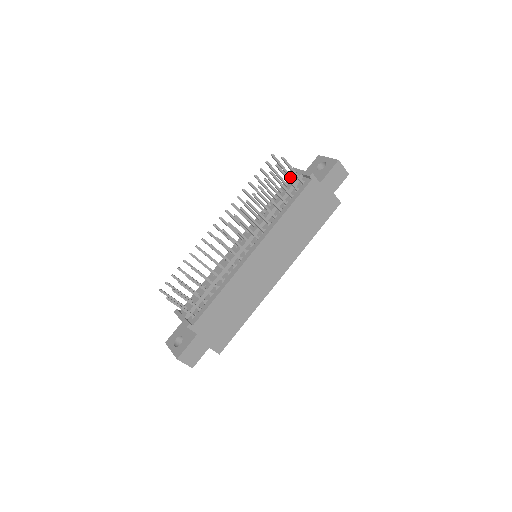
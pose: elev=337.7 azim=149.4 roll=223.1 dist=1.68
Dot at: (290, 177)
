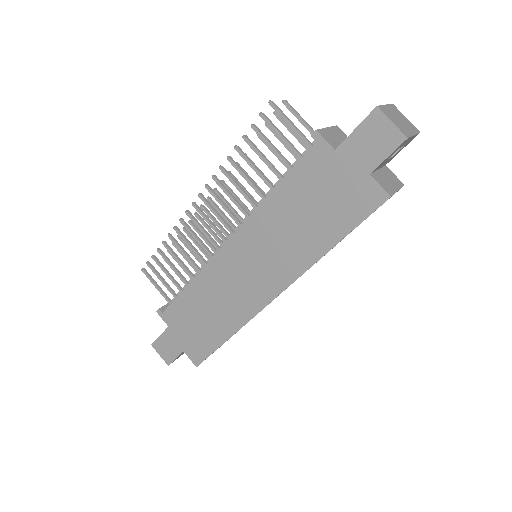
Dot at: occluded
